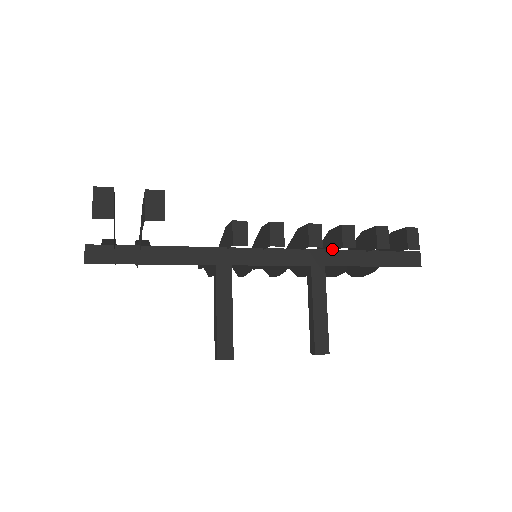
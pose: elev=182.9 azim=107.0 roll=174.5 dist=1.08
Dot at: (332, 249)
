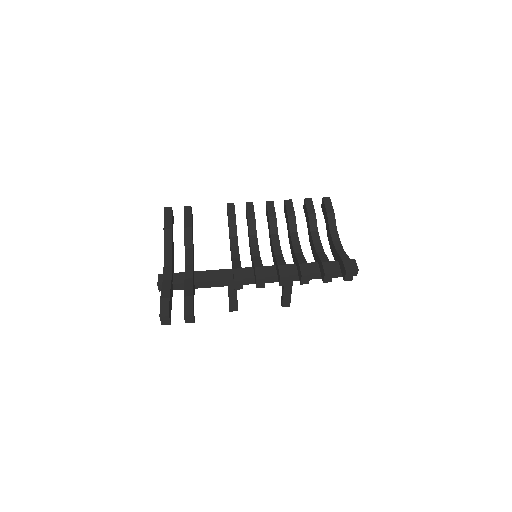
Dot at: (298, 274)
